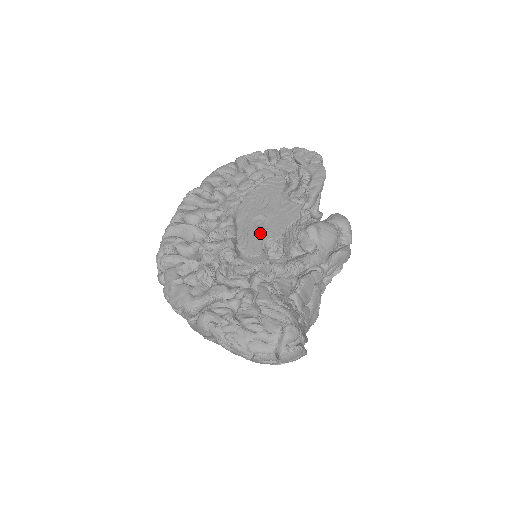
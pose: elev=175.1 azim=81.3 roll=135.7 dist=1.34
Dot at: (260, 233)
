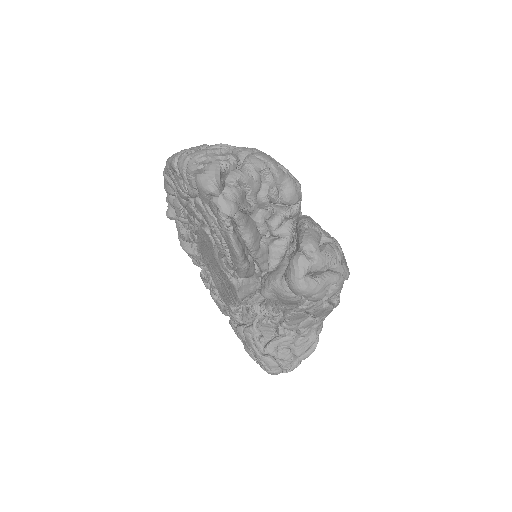
Dot at: (223, 294)
